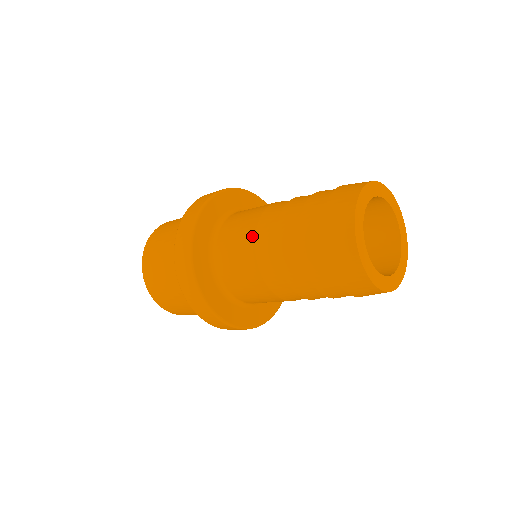
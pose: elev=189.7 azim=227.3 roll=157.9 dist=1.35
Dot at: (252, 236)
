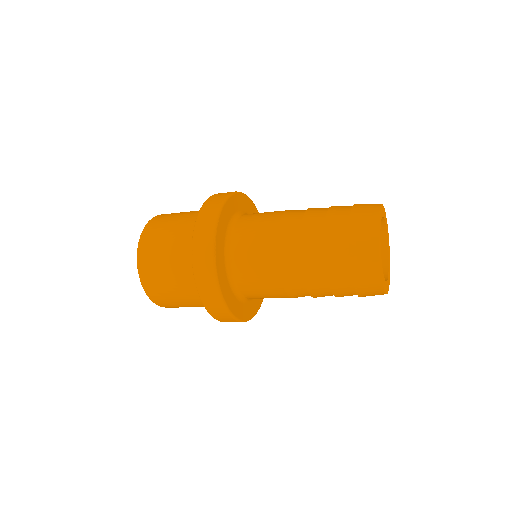
Dot at: (283, 211)
